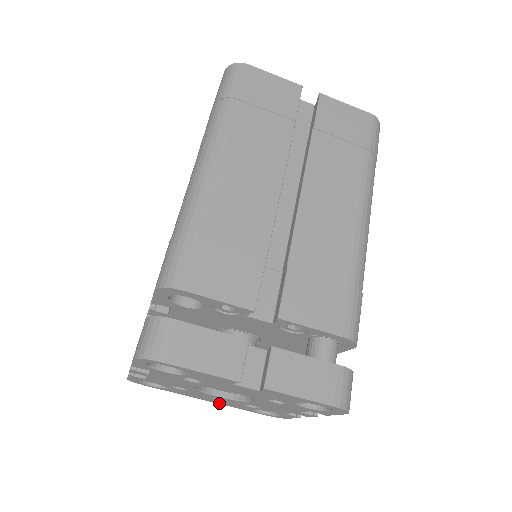
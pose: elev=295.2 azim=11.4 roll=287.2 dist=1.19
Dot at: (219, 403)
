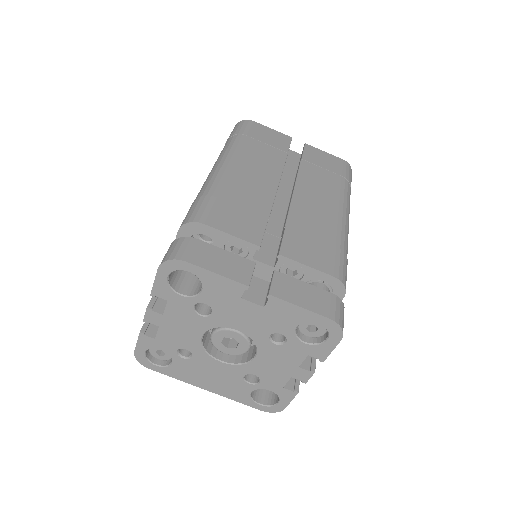
Dot at: (218, 392)
